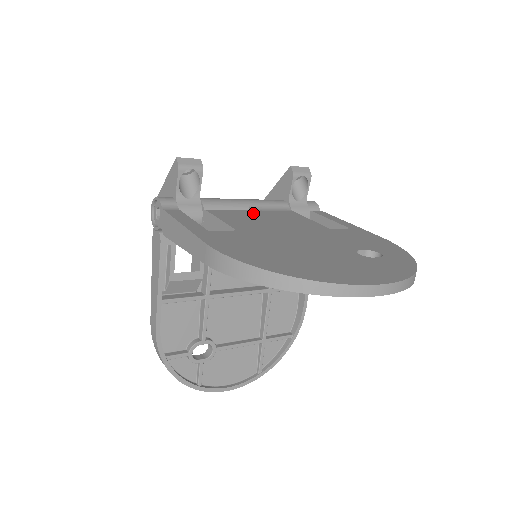
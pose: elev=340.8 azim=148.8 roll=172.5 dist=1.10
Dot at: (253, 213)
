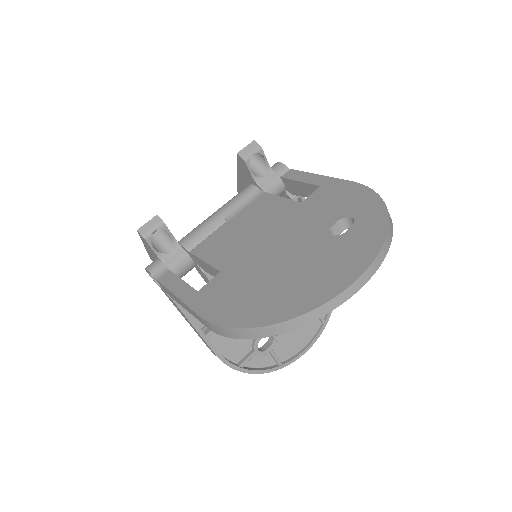
Dot at: (230, 226)
